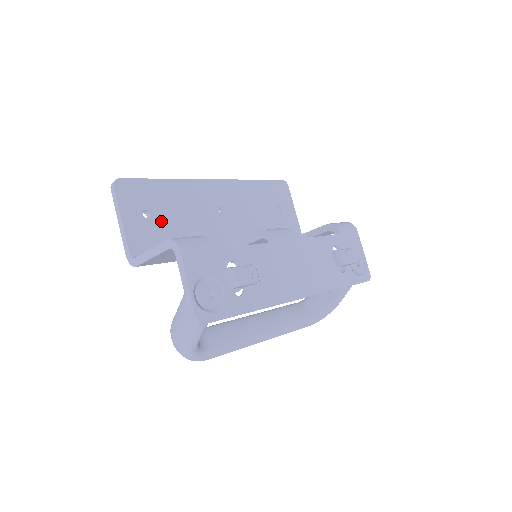
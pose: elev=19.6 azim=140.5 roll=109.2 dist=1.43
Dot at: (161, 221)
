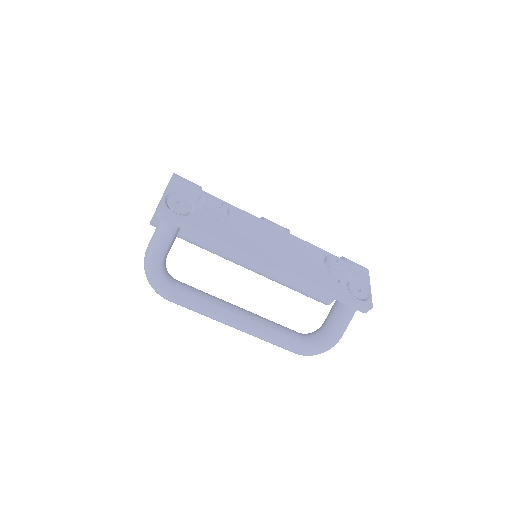
Dot at: occluded
